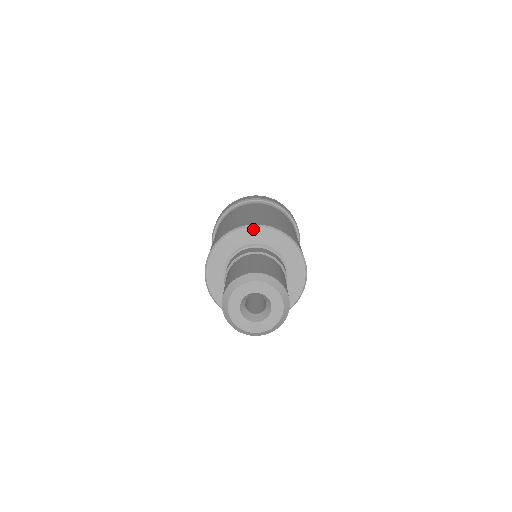
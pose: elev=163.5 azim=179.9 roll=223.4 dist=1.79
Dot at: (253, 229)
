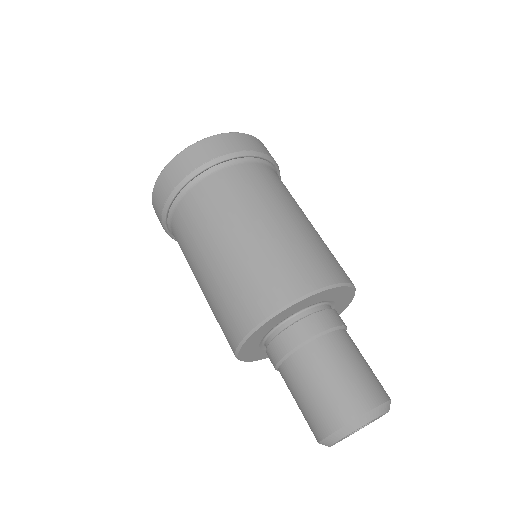
Dot at: (303, 301)
